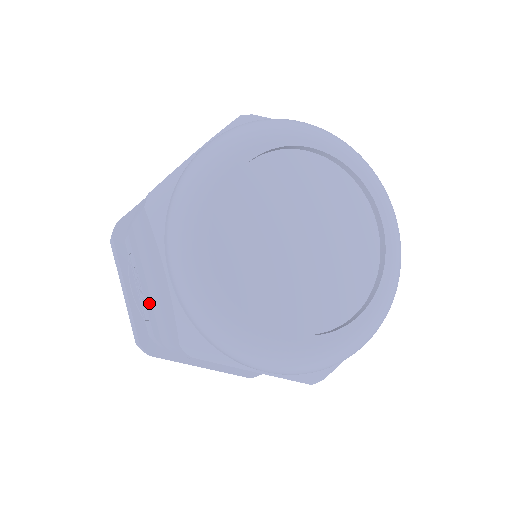
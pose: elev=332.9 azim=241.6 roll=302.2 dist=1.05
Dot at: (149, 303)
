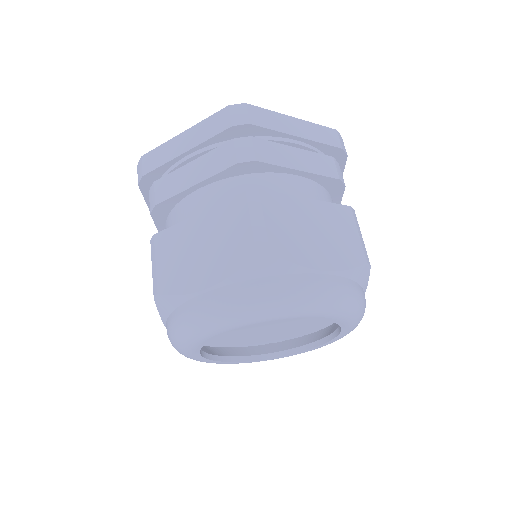
Dot at: occluded
